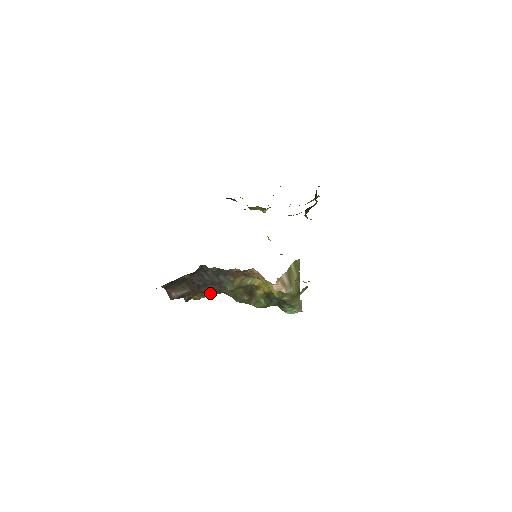
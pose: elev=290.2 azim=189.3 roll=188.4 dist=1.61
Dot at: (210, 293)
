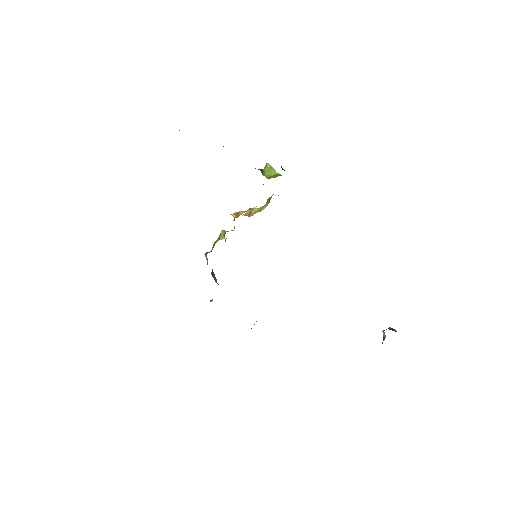
Dot at: occluded
